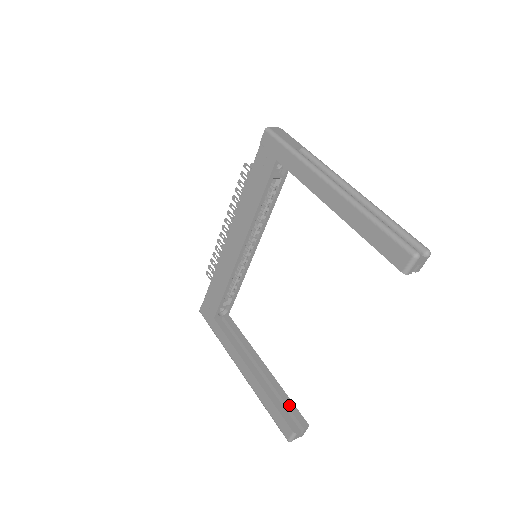
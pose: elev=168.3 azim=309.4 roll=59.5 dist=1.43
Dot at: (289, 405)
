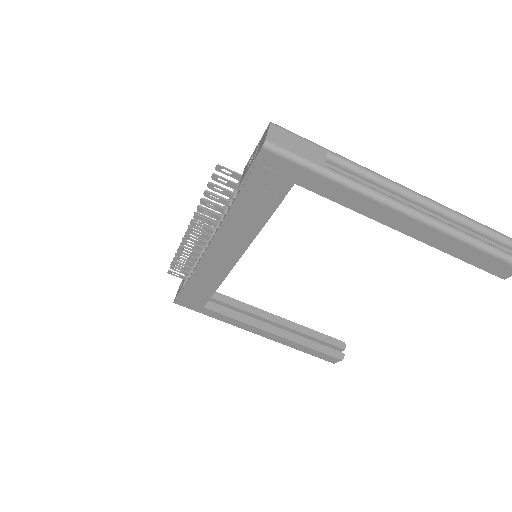
Dot at: (322, 339)
